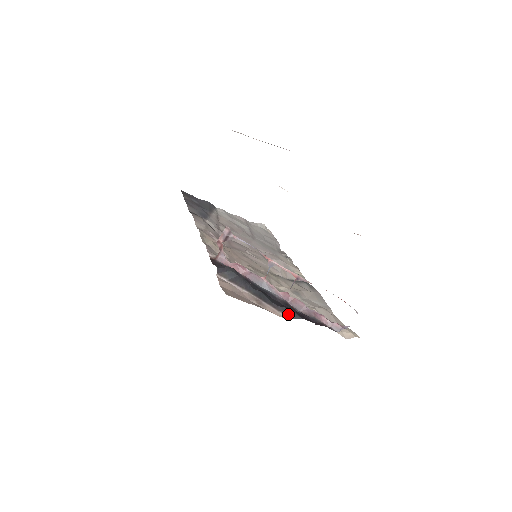
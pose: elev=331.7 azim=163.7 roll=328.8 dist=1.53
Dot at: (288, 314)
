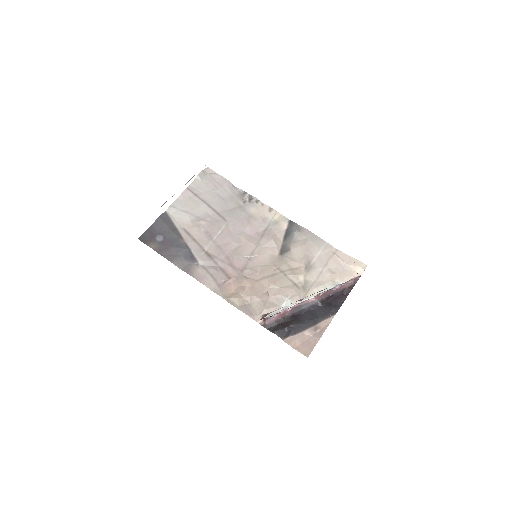
Dot at: (333, 314)
